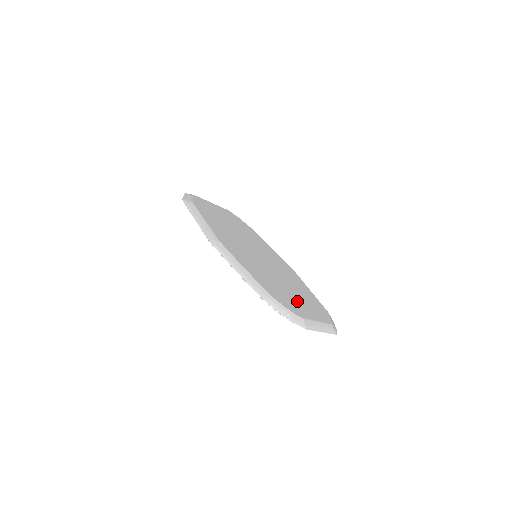
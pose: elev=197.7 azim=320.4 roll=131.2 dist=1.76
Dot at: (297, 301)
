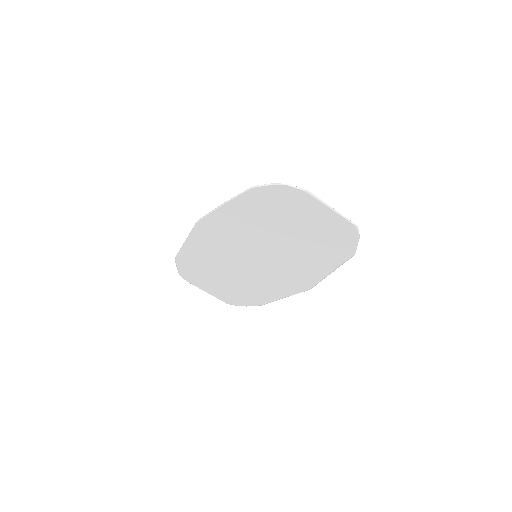
Dot at: occluded
